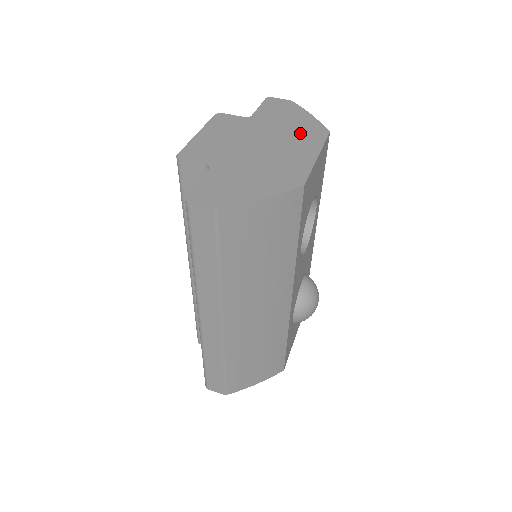
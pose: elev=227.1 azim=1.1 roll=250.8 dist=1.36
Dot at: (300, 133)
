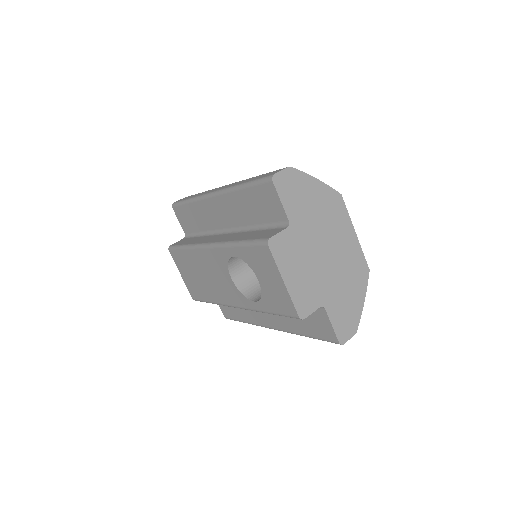
Dot at: (331, 215)
